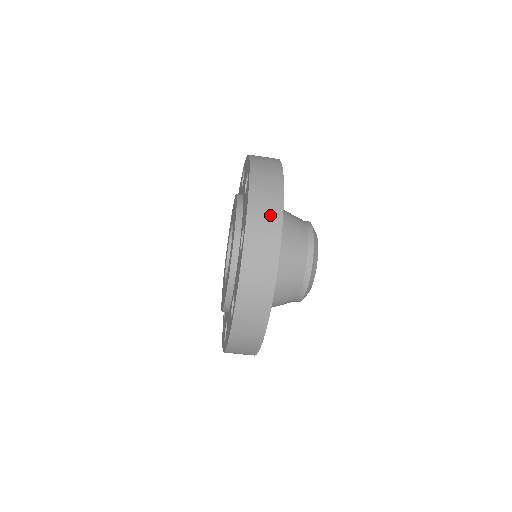
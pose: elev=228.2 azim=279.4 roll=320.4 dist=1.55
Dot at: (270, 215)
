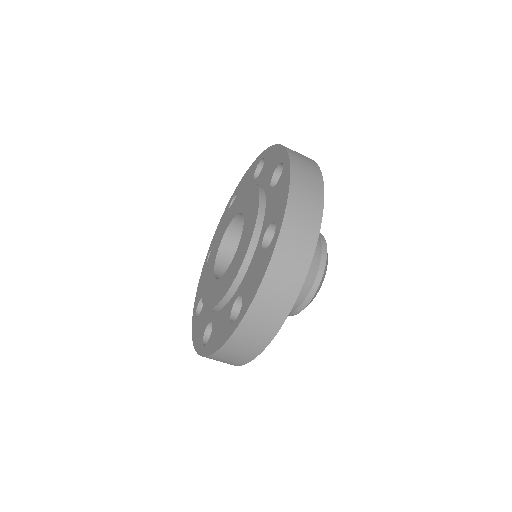
Dot at: (304, 156)
